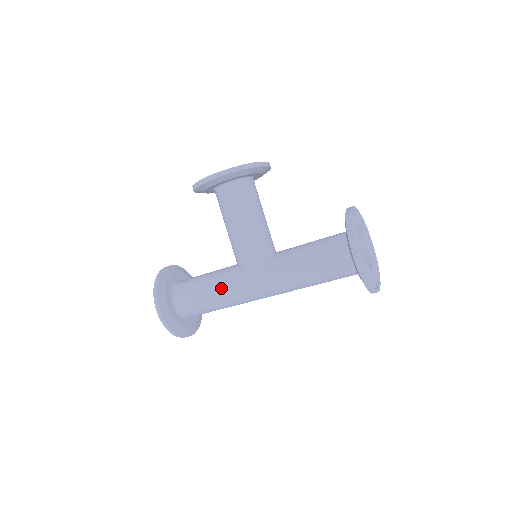
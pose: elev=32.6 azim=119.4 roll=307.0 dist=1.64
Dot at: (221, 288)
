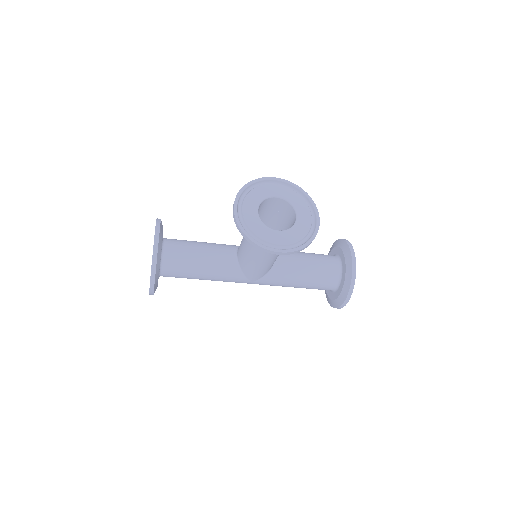
Dot at: (217, 278)
